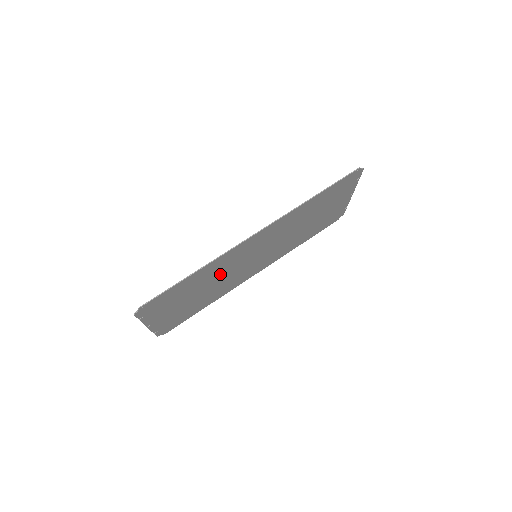
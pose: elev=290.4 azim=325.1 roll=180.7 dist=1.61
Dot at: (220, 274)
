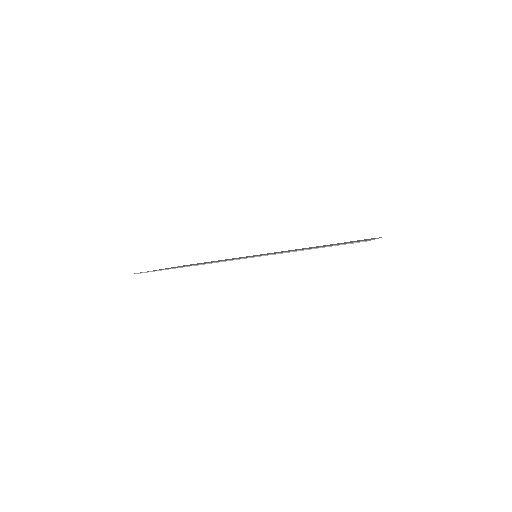
Dot at: occluded
